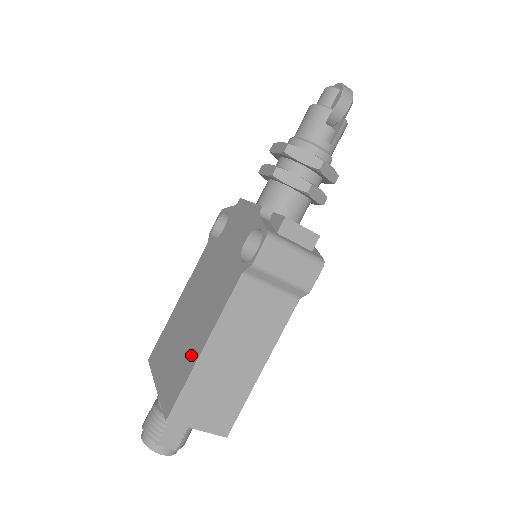
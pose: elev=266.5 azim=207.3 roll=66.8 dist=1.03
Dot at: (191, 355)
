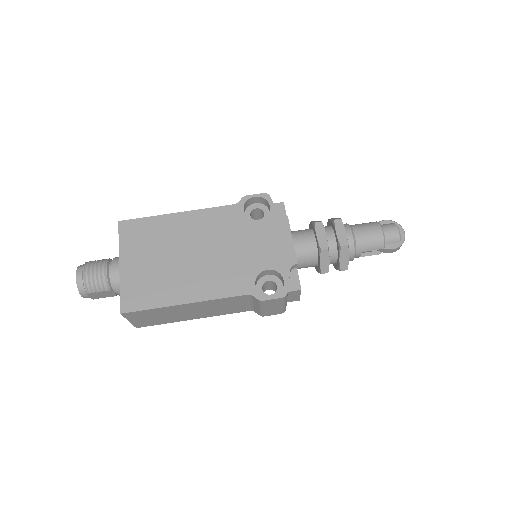
Dot at: (171, 293)
